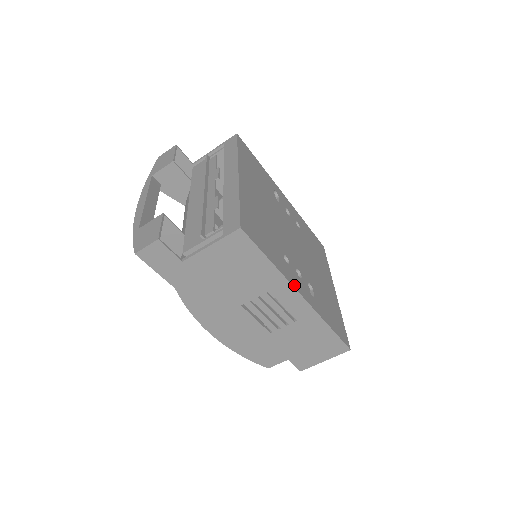
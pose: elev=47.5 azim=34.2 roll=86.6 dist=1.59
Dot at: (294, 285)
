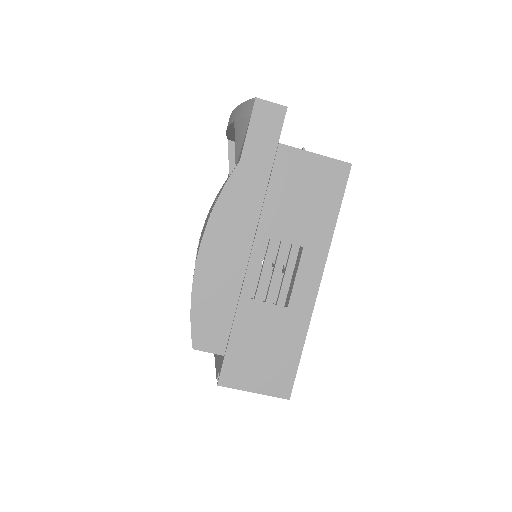
Dot at: (324, 265)
